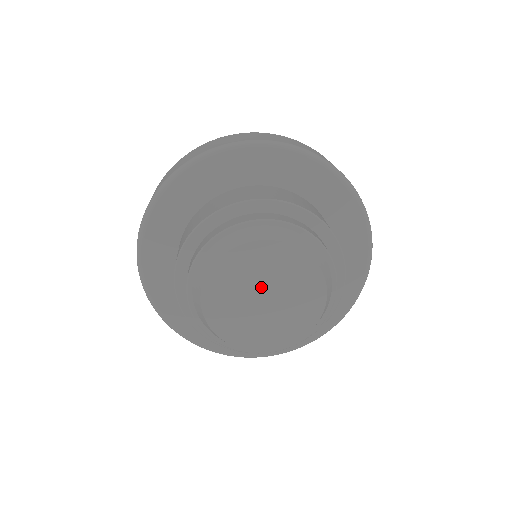
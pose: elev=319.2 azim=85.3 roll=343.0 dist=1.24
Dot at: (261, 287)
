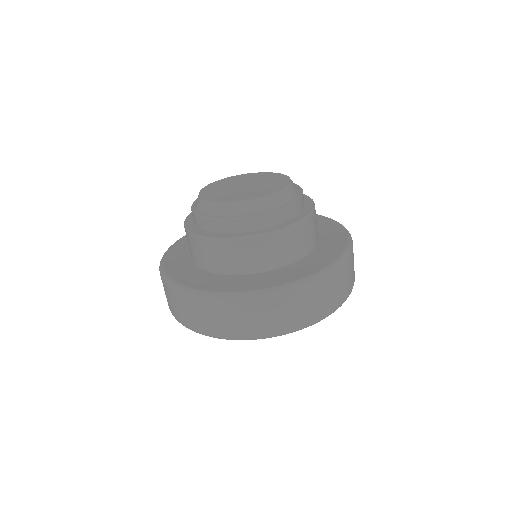
Dot at: (248, 183)
